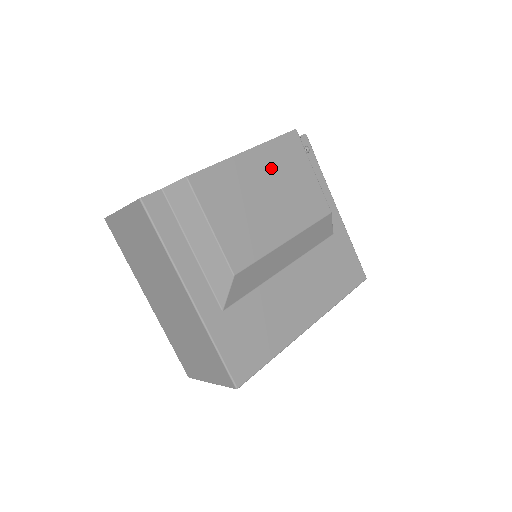
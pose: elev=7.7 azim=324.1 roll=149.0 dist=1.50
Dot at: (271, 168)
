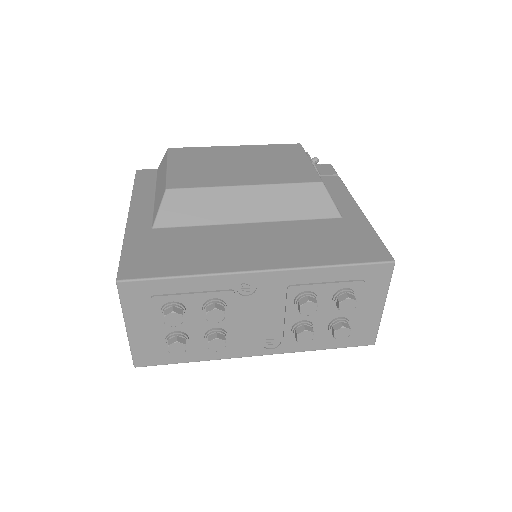
Dot at: (256, 154)
